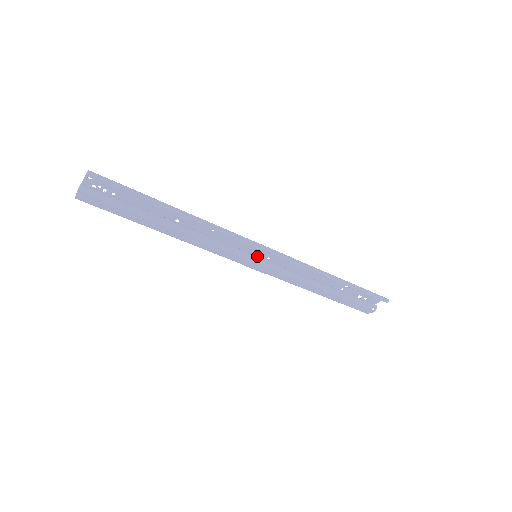
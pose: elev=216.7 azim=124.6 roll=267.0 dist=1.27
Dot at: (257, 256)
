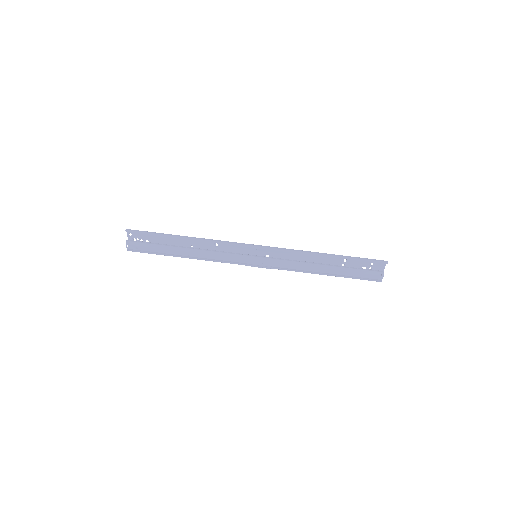
Dot at: (256, 256)
